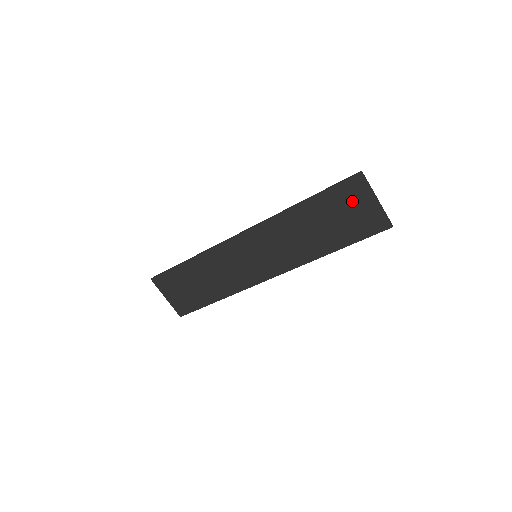
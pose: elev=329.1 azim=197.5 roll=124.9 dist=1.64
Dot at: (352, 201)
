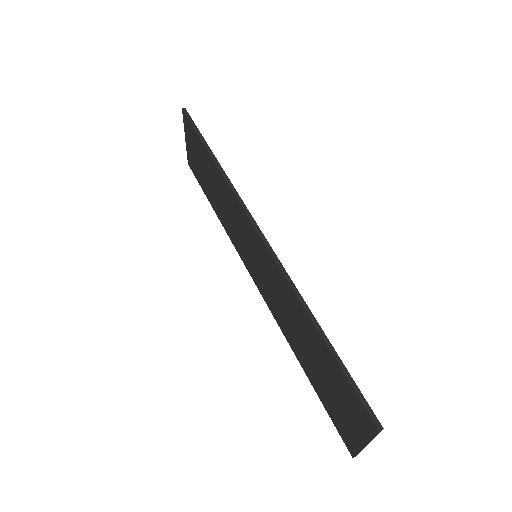
Dot at: (348, 406)
